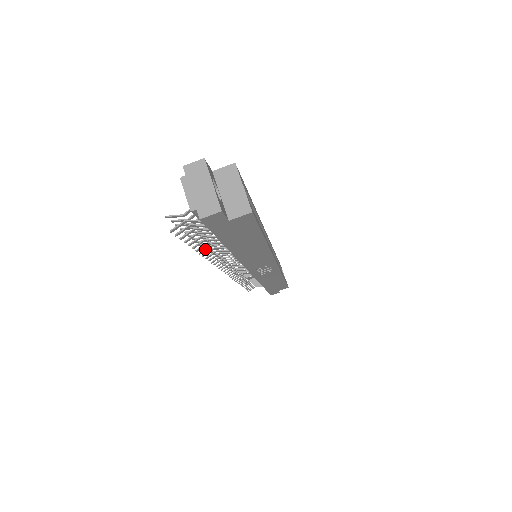
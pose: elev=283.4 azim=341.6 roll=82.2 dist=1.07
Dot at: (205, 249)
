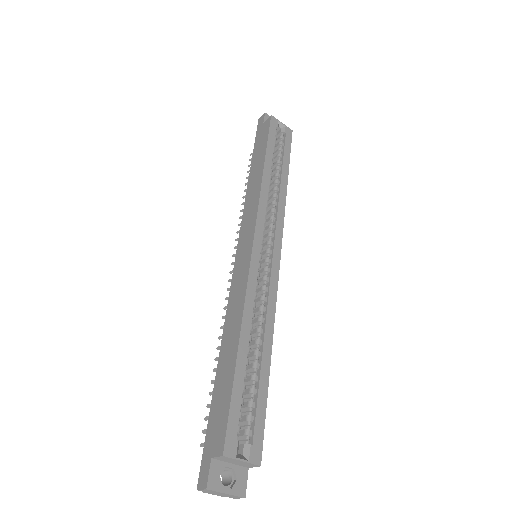
Dot at: occluded
